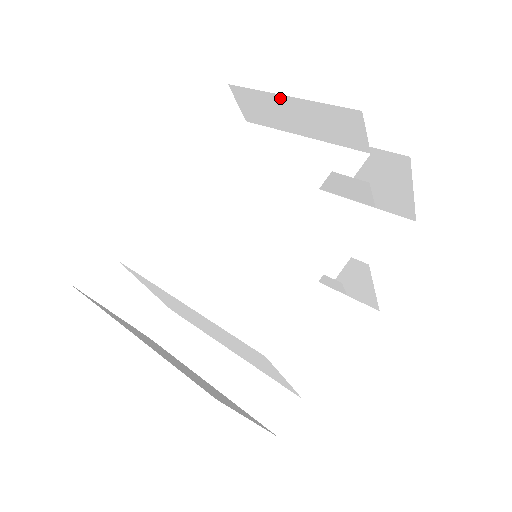
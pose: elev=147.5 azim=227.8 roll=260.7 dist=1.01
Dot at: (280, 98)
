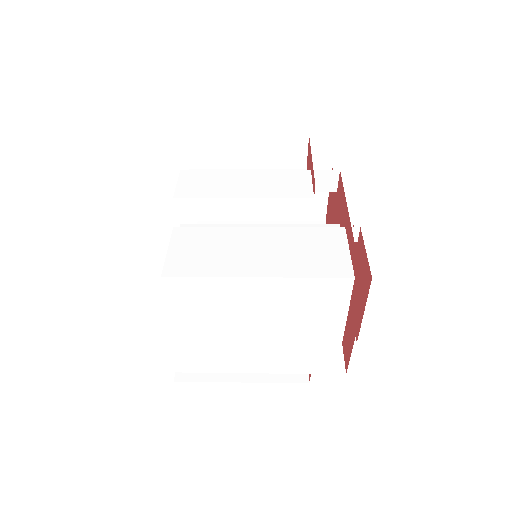
Dot at: (238, 138)
